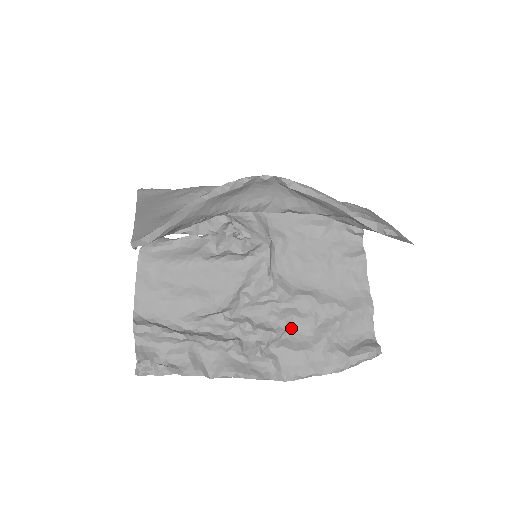
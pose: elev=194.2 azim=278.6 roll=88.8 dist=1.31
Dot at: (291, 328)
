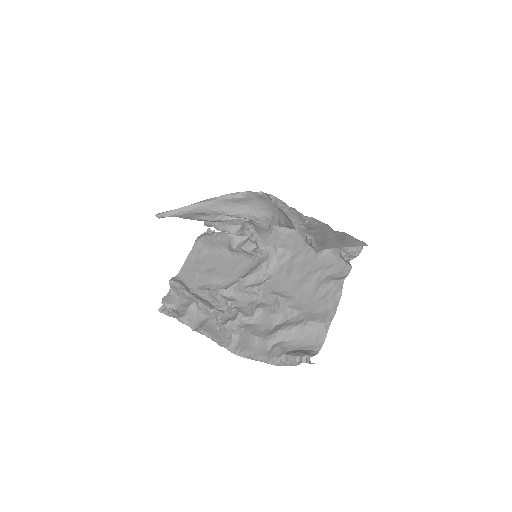
Dot at: (259, 318)
